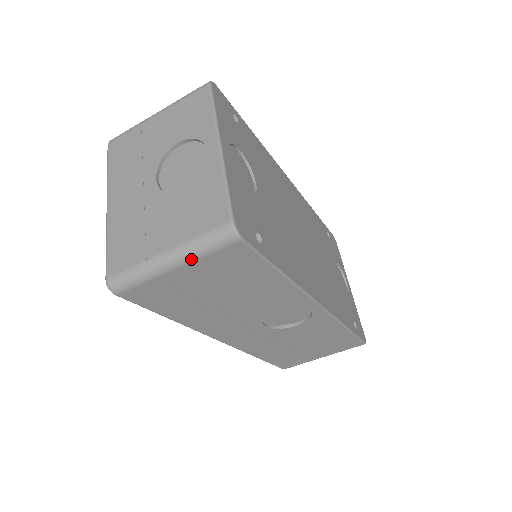
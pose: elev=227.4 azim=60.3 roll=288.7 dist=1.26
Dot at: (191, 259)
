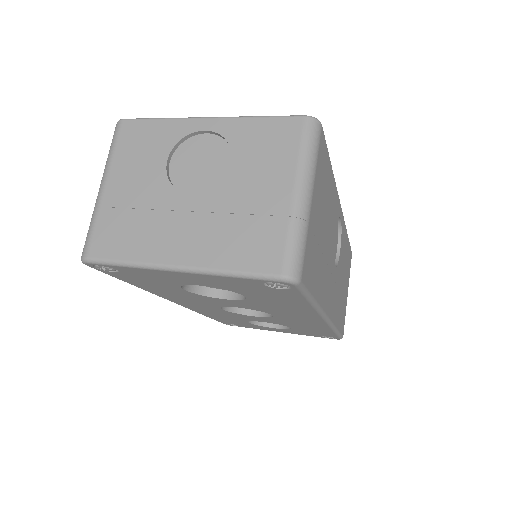
Dot at: (313, 175)
